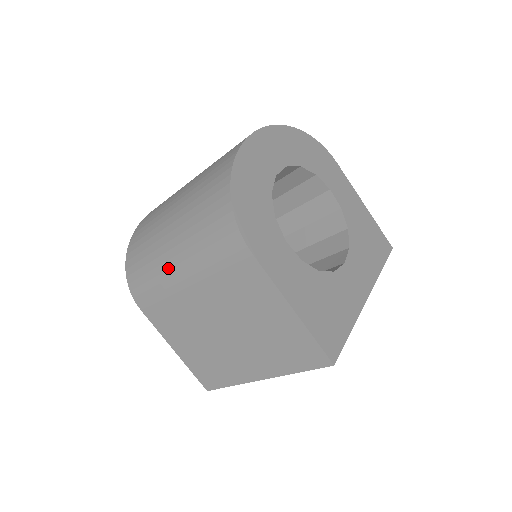
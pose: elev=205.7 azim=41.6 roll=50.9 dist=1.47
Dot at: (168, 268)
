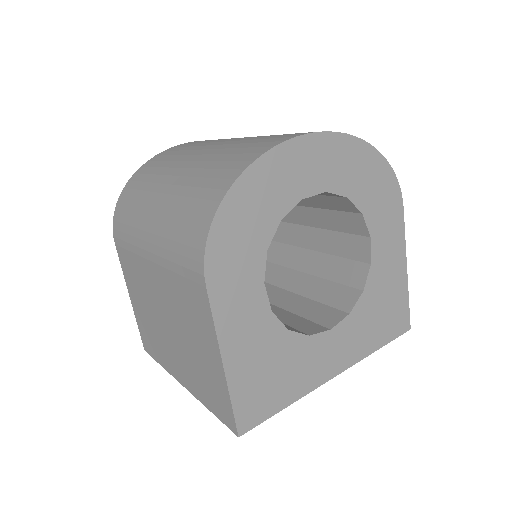
Dot at: (143, 229)
